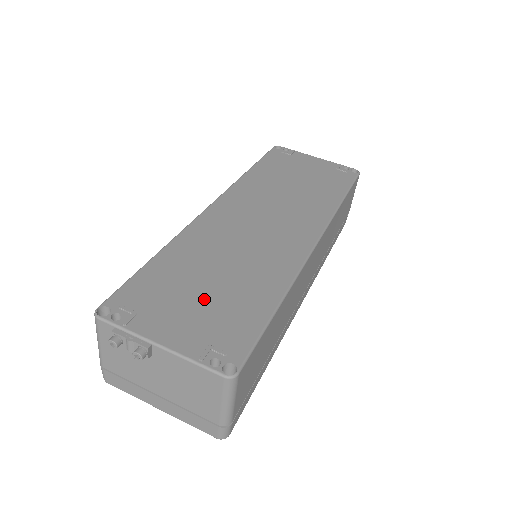
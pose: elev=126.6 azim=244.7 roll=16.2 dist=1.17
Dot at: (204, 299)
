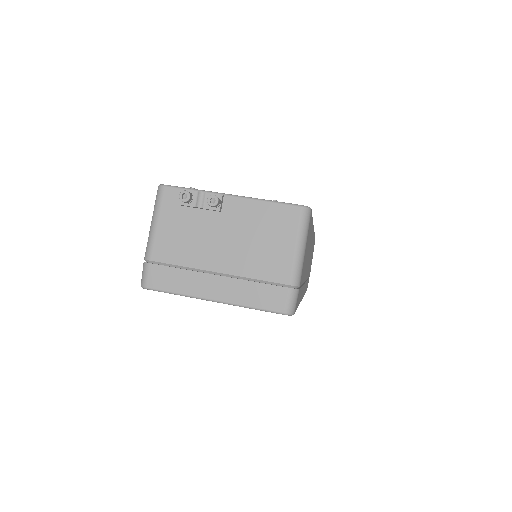
Dot at: occluded
